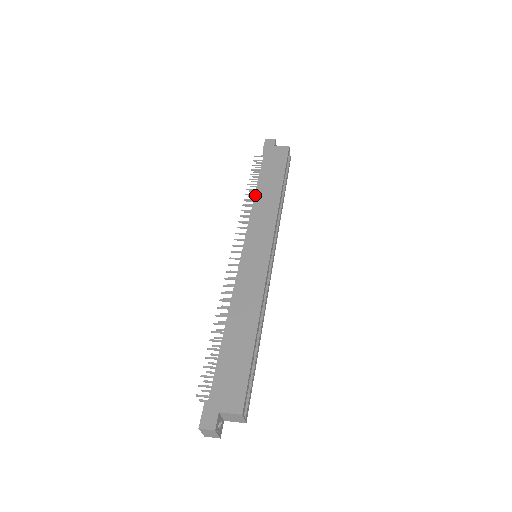
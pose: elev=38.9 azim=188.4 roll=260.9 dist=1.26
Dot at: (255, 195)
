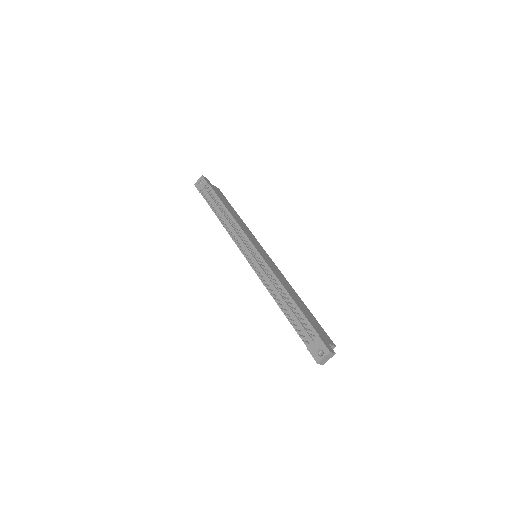
Dot at: (231, 213)
